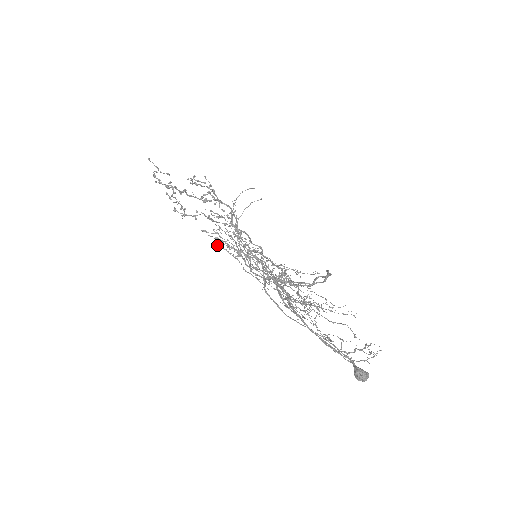
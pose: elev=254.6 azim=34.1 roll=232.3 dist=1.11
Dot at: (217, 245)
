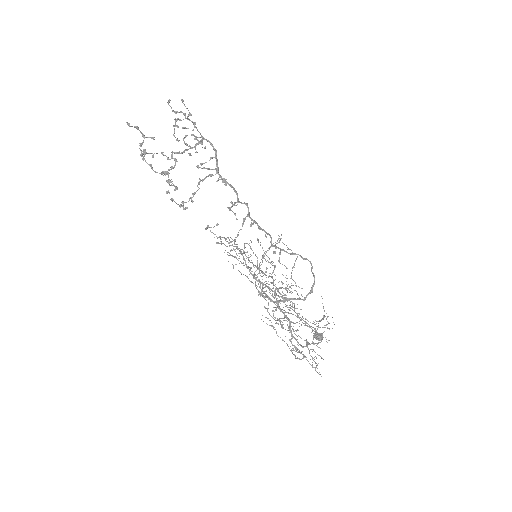
Dot at: (220, 243)
